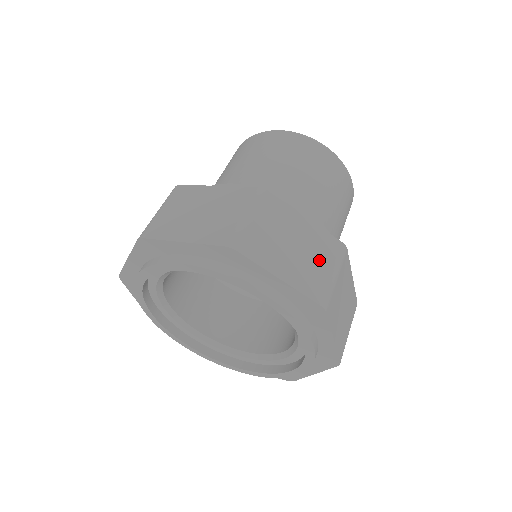
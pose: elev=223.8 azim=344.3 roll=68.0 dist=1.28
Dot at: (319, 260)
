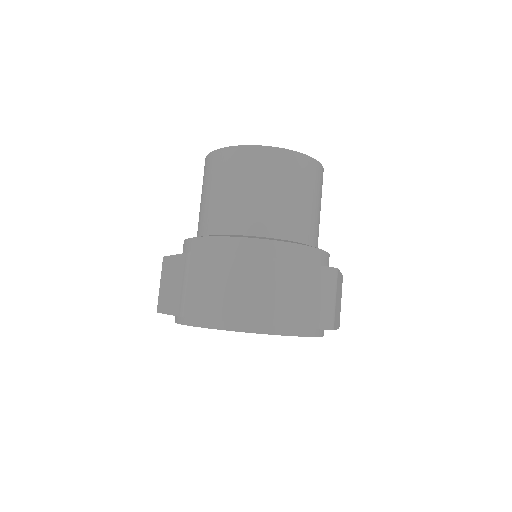
Dot at: (249, 287)
